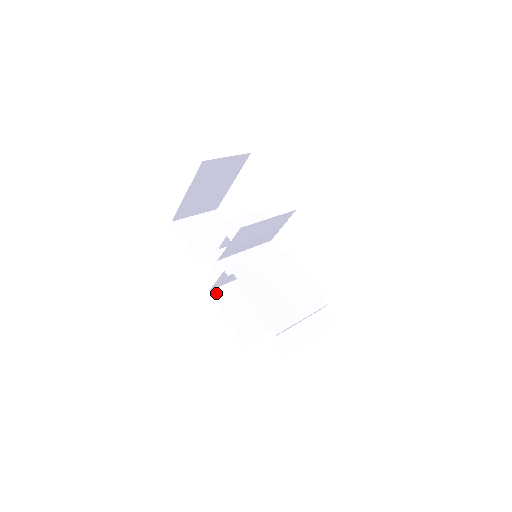
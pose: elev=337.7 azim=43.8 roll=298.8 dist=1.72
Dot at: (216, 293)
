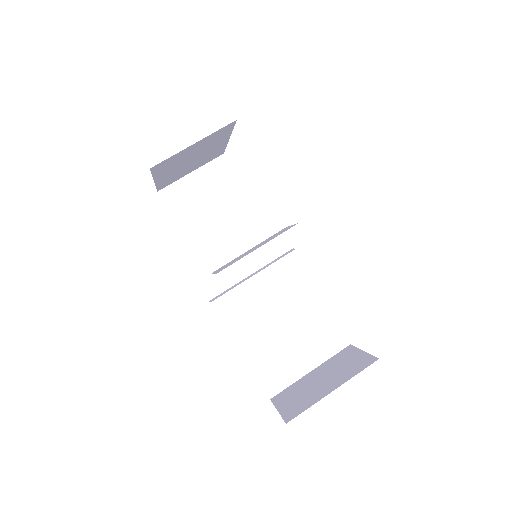
Dot at: occluded
